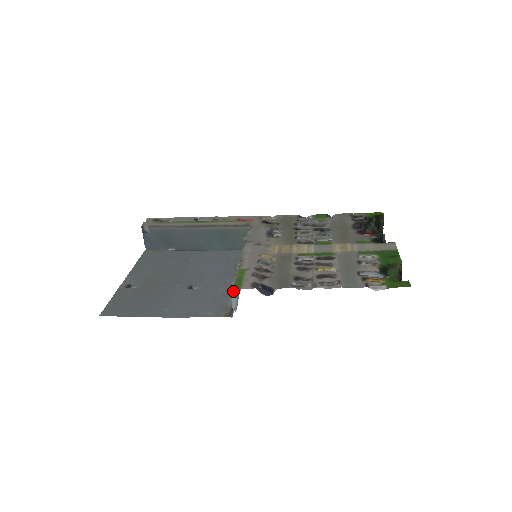
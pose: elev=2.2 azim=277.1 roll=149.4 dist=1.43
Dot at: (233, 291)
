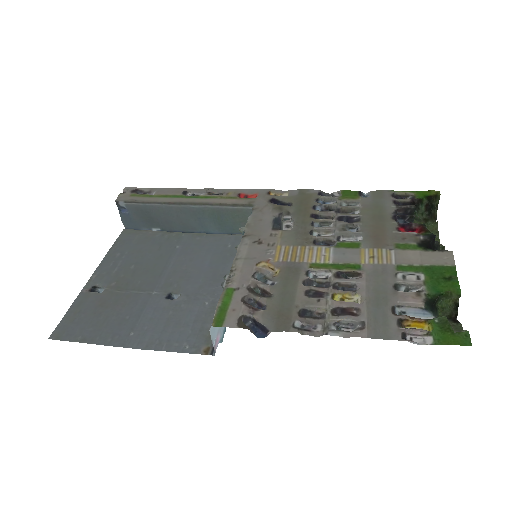
Dot at: occluded
